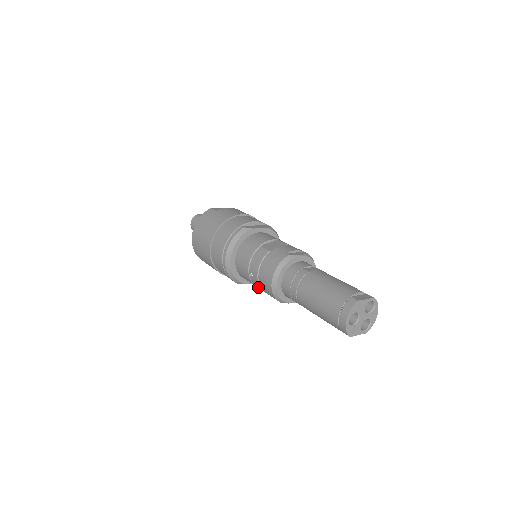
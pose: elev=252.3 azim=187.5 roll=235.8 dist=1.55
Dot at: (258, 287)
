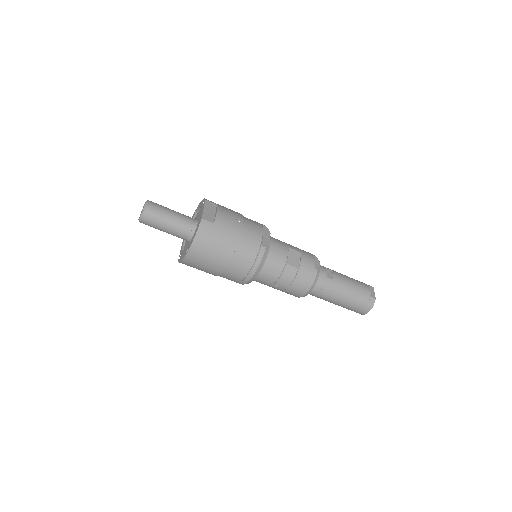
Dot at: occluded
